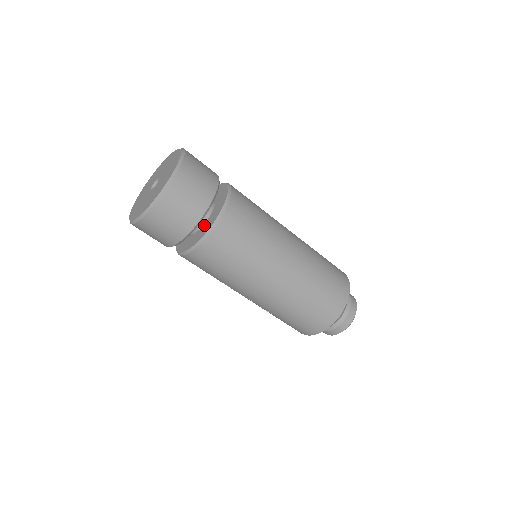
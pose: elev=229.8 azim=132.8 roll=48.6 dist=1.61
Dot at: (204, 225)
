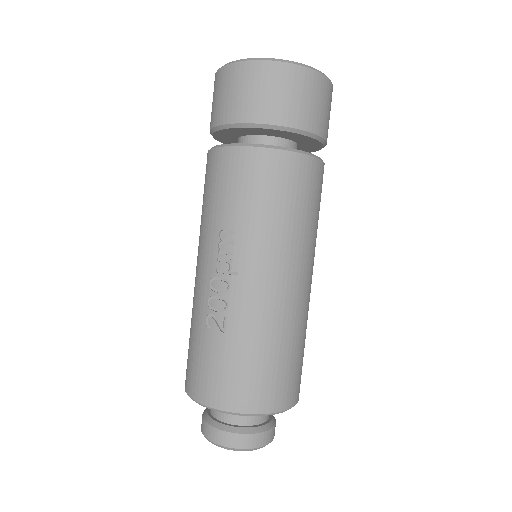
Dot at: occluded
